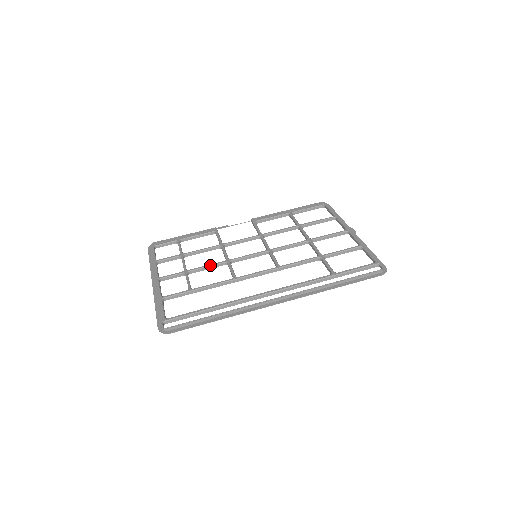
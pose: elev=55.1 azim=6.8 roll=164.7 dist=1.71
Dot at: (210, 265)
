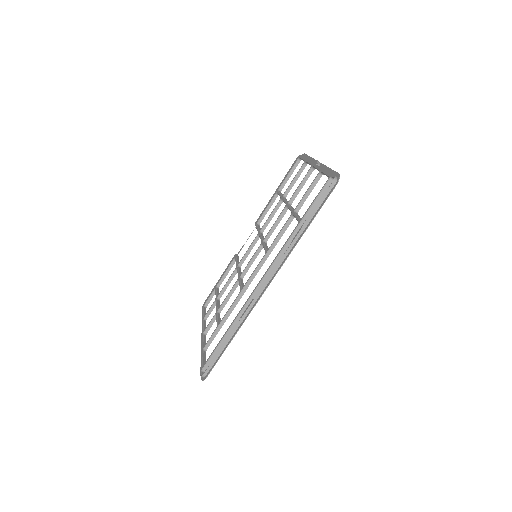
Dot at: (229, 293)
